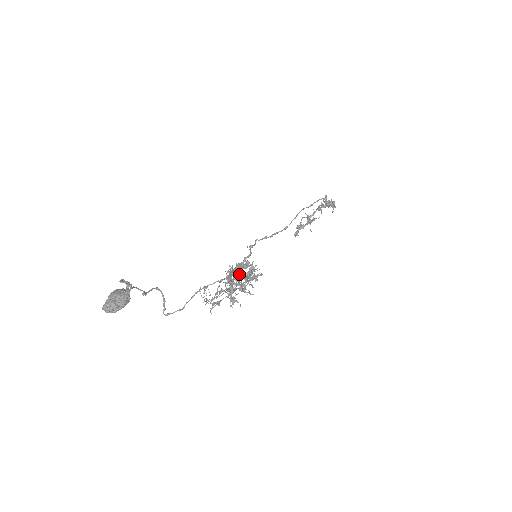
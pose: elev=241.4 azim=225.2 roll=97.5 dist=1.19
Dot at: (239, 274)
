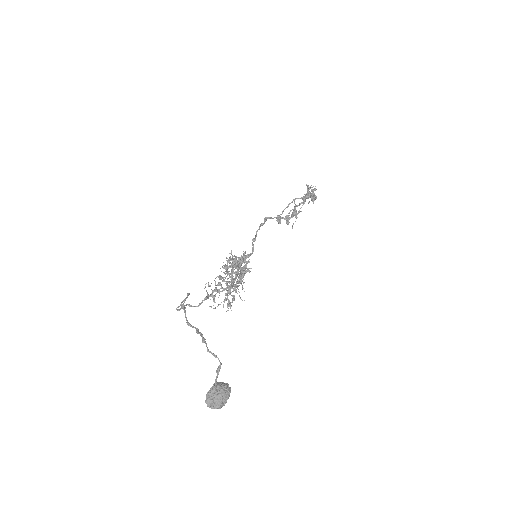
Dot at: occluded
